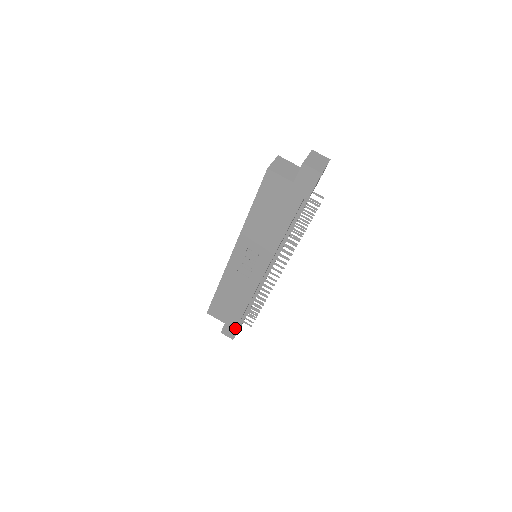
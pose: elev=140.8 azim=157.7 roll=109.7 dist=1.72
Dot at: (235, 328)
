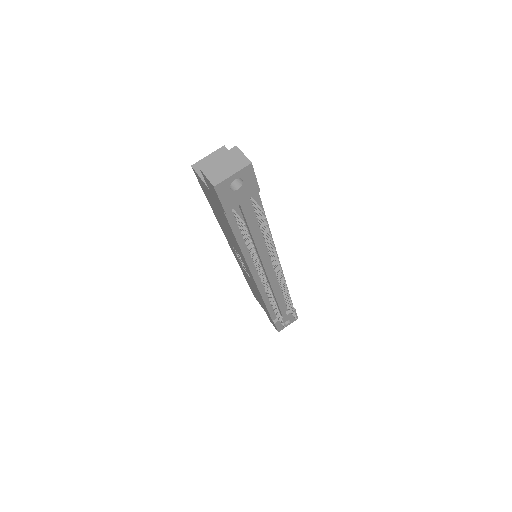
Dot at: occluded
